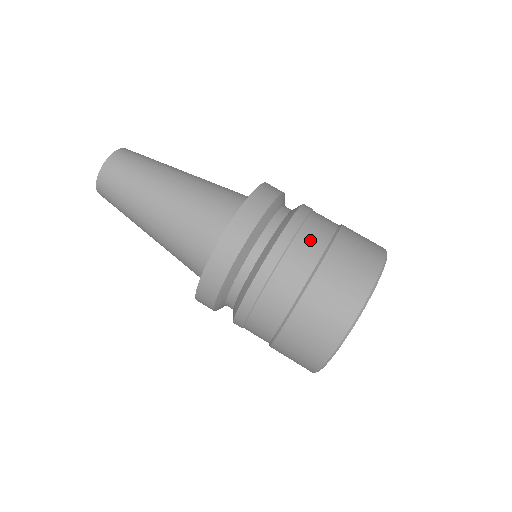
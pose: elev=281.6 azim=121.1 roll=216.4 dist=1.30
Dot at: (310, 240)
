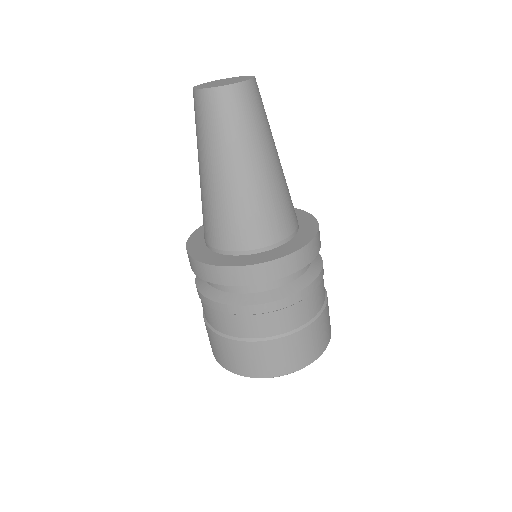
Dot at: (321, 294)
